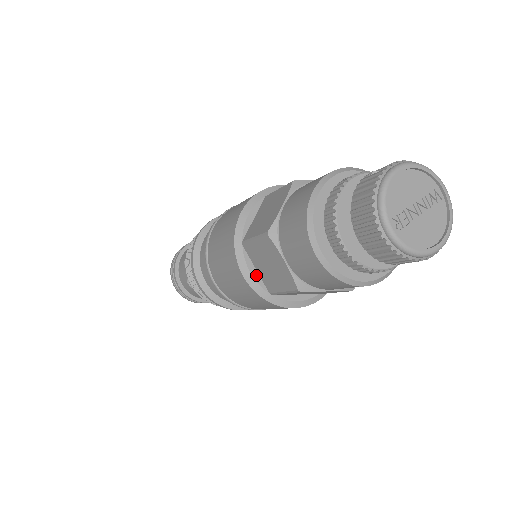
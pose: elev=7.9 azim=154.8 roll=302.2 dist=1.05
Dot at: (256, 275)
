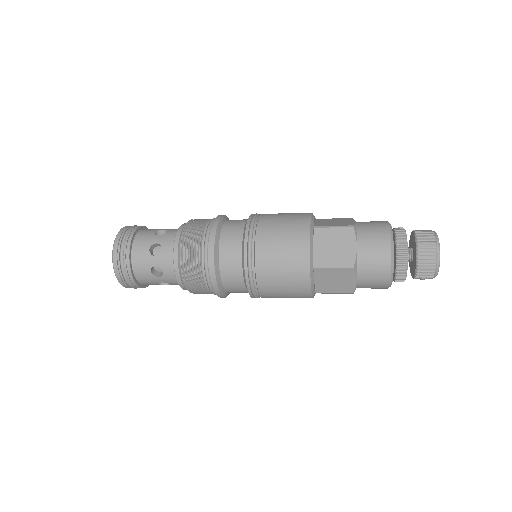
Dot at: (313, 249)
